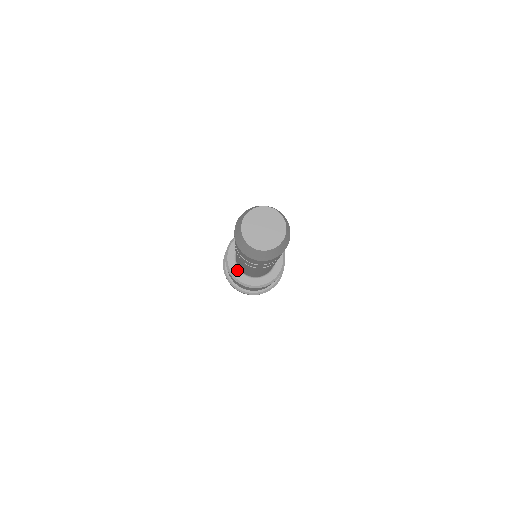
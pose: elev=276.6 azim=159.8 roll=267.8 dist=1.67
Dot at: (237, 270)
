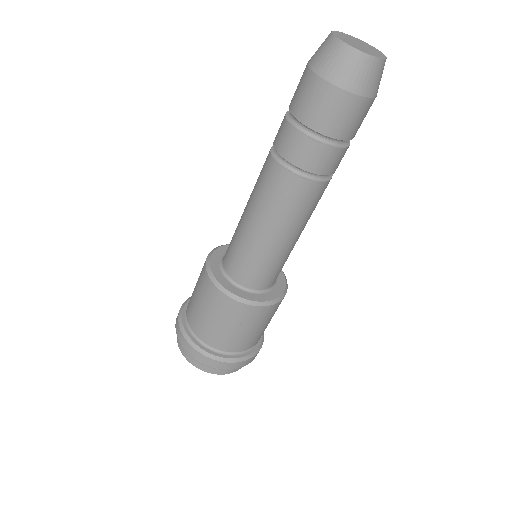
Dot at: (248, 293)
